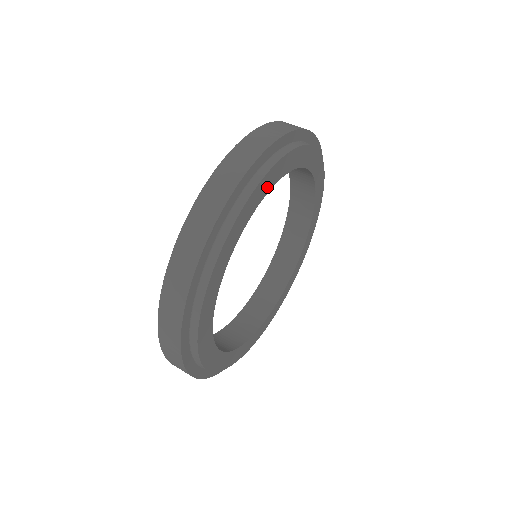
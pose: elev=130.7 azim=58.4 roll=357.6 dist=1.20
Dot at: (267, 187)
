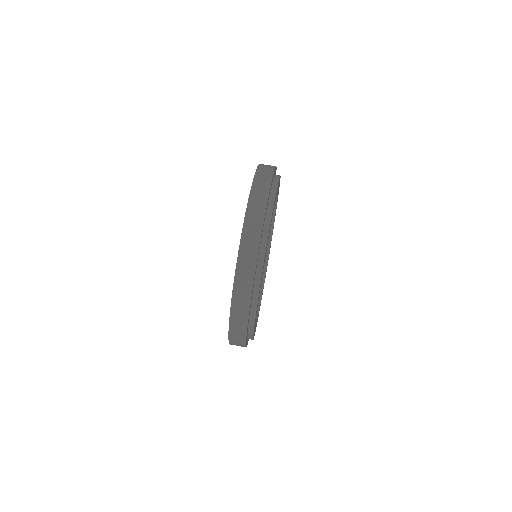
Dot at: (268, 238)
